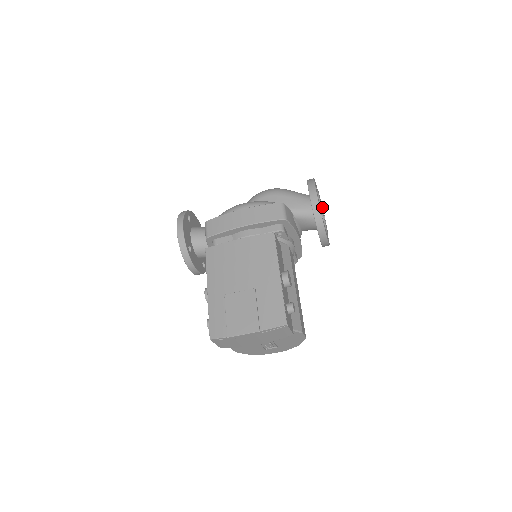
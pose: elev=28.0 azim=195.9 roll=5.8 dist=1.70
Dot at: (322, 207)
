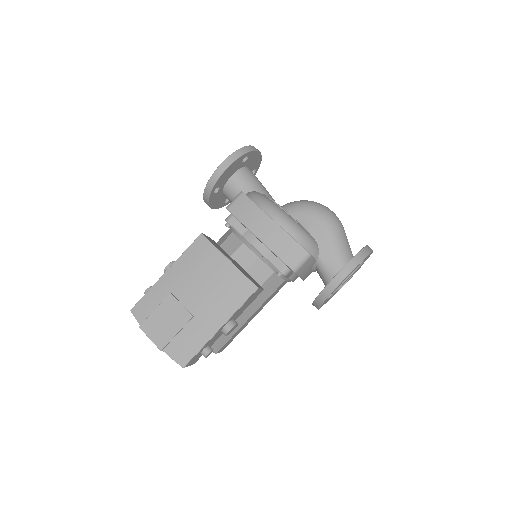
Dot at: occluded
